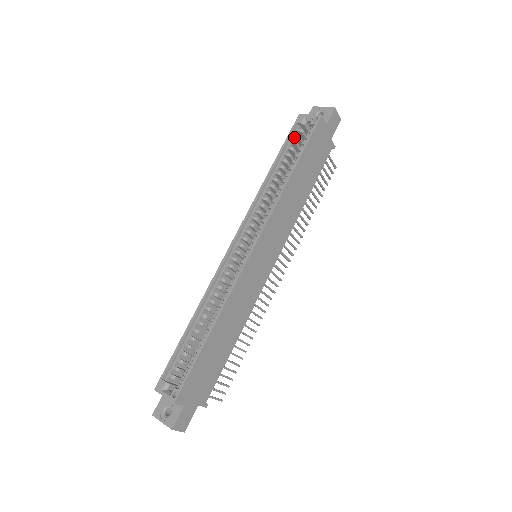
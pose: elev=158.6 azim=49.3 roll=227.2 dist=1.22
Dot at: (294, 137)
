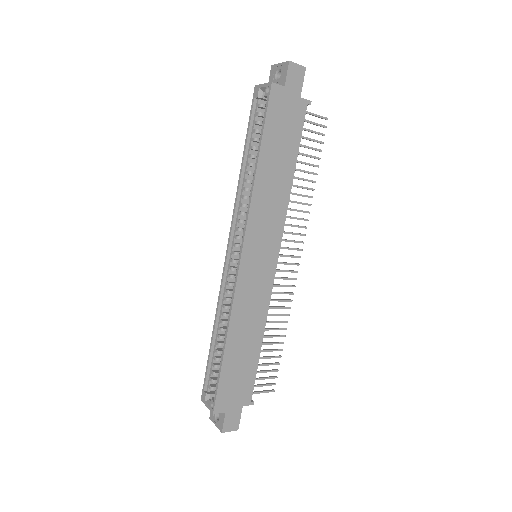
Dot at: (256, 116)
